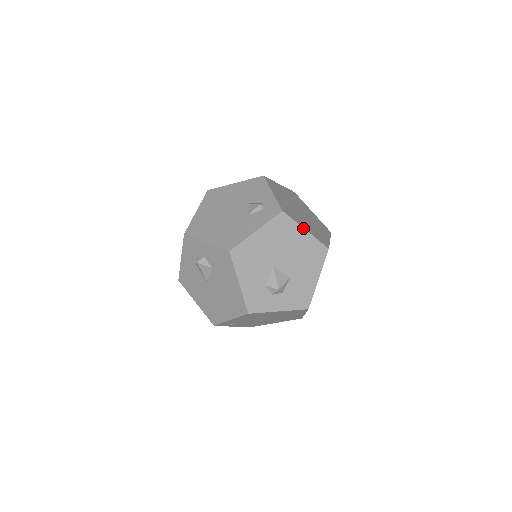
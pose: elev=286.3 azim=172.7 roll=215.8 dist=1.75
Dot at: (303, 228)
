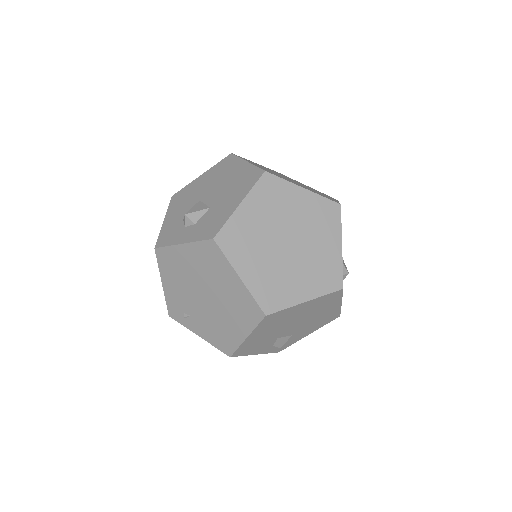
Dot at: (245, 161)
